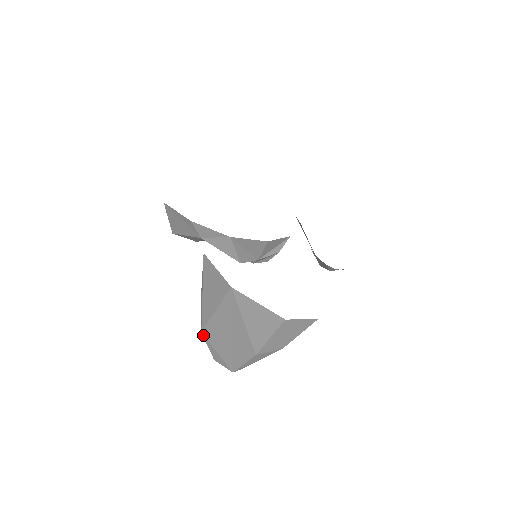
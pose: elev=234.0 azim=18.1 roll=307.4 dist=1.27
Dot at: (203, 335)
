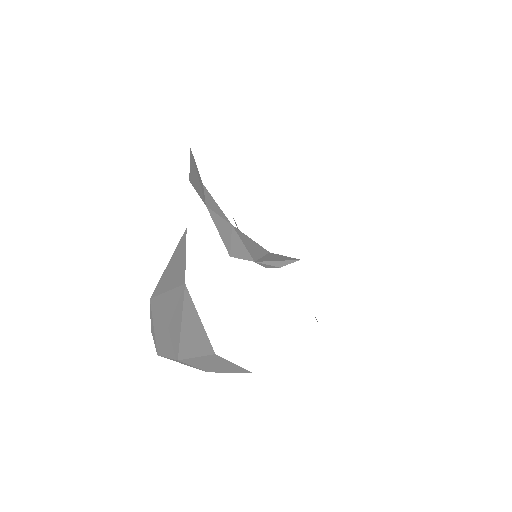
Dot at: (150, 302)
